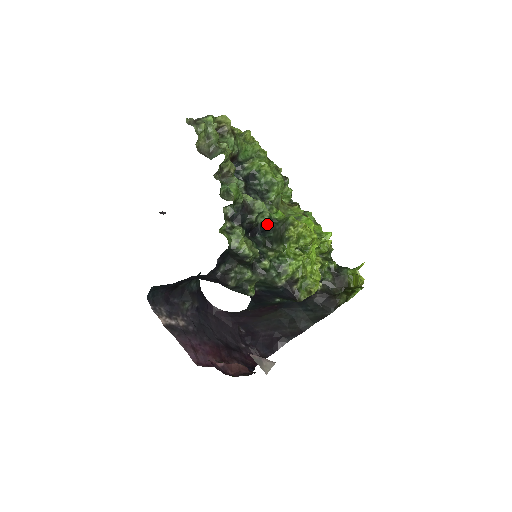
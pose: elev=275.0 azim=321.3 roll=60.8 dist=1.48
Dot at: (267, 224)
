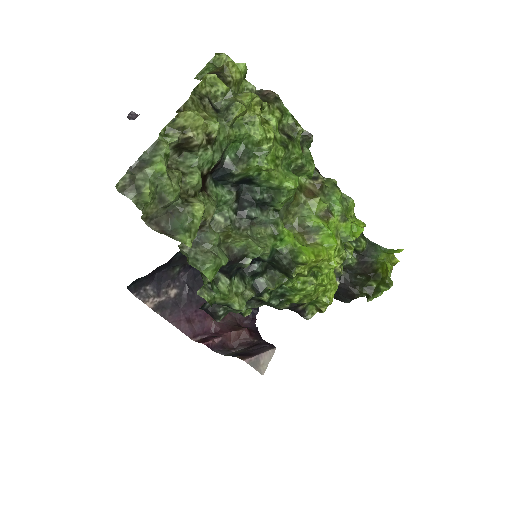
Dot at: (267, 260)
